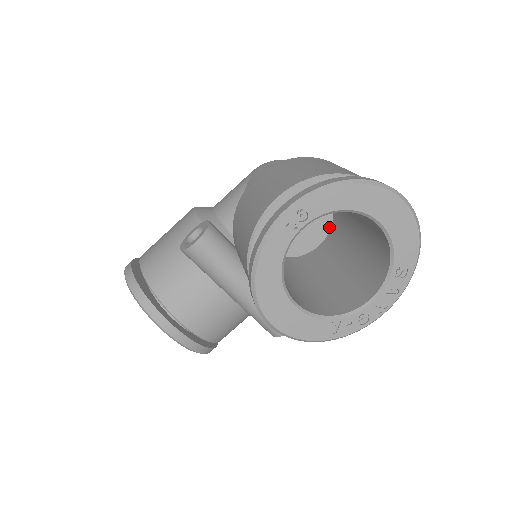
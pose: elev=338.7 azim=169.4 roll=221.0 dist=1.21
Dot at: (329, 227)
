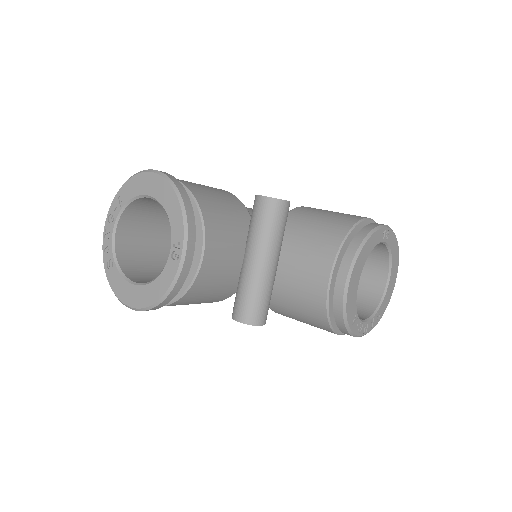
Dot at: occluded
